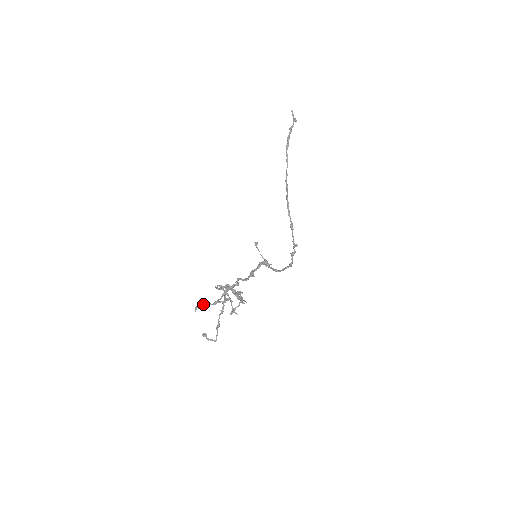
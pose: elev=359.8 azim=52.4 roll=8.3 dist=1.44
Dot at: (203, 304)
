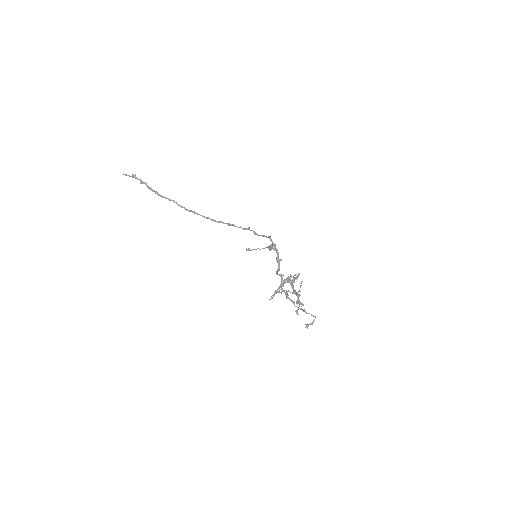
Dot at: occluded
